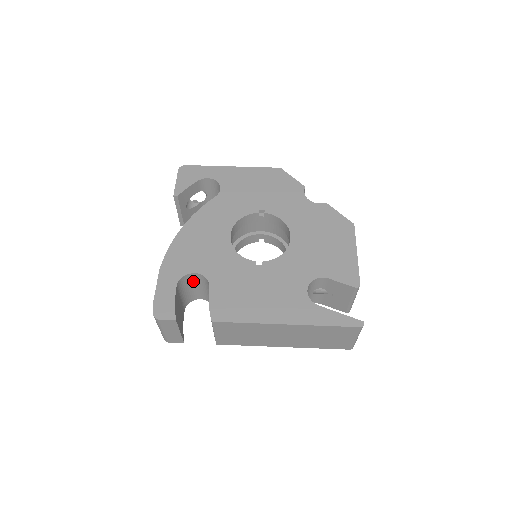
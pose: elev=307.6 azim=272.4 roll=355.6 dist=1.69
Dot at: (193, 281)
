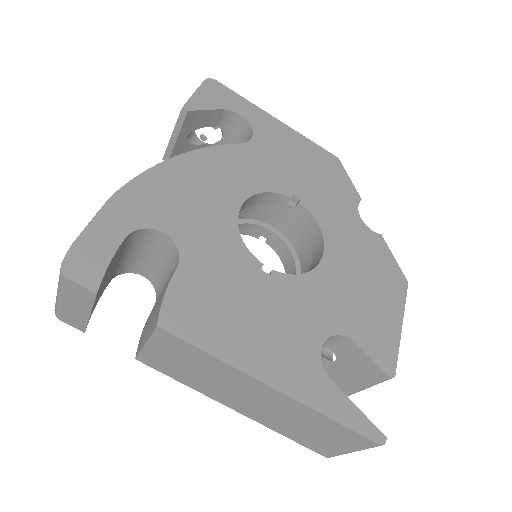
Dot at: (152, 244)
